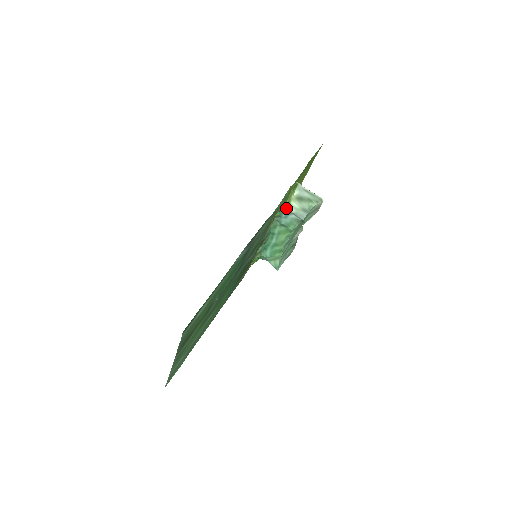
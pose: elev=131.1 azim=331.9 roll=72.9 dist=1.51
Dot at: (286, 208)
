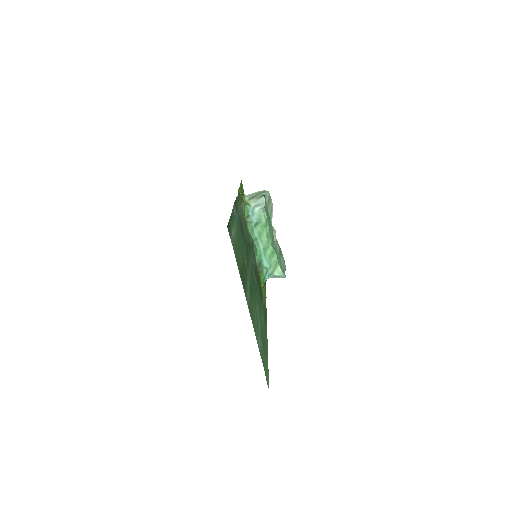
Dot at: (247, 205)
